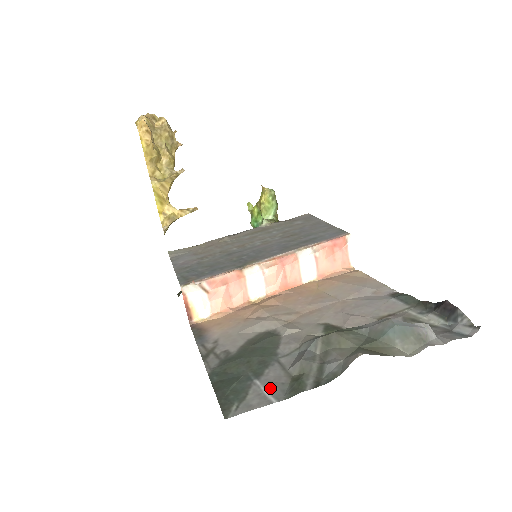
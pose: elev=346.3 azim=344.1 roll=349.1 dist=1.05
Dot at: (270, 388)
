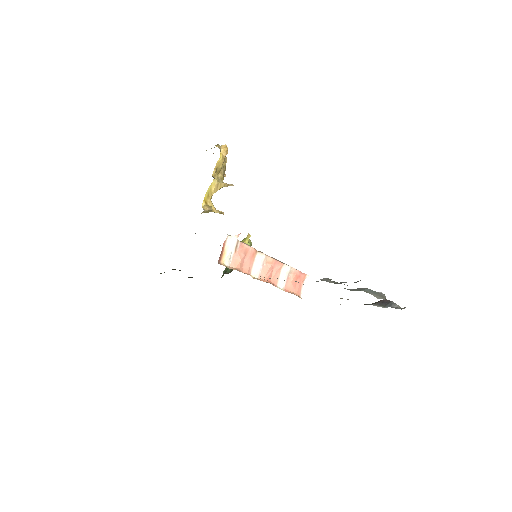
Dot at: occluded
